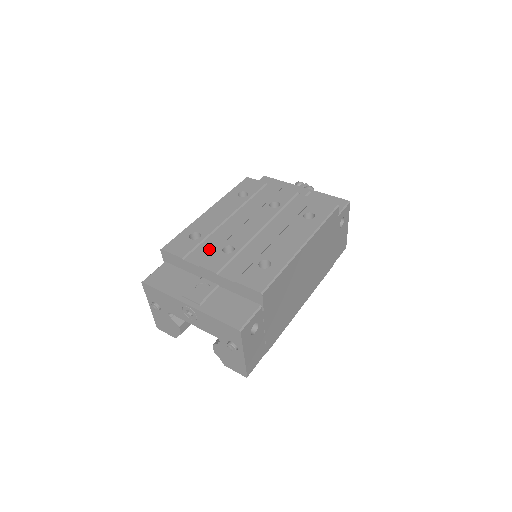
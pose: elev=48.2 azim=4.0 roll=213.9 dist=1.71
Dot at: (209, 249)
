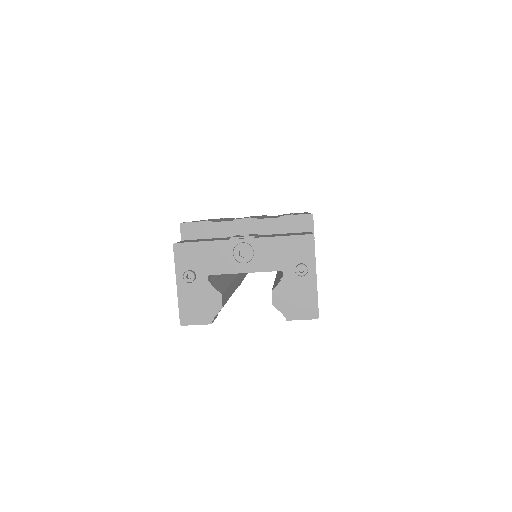
Dot at: (230, 220)
